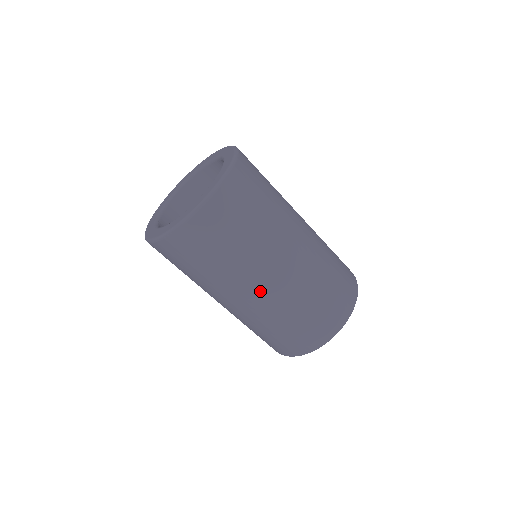
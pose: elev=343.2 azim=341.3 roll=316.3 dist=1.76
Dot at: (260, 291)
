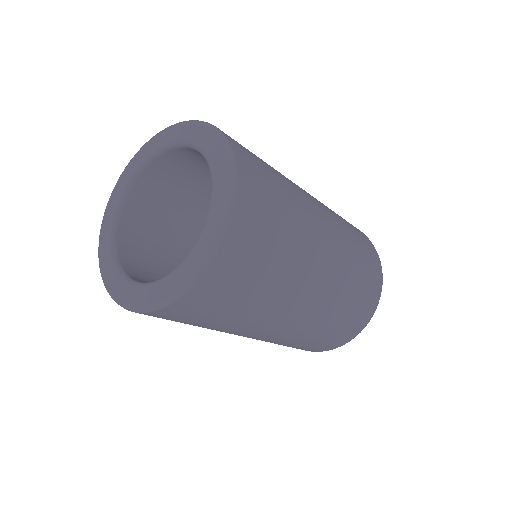
Dot at: occluded
